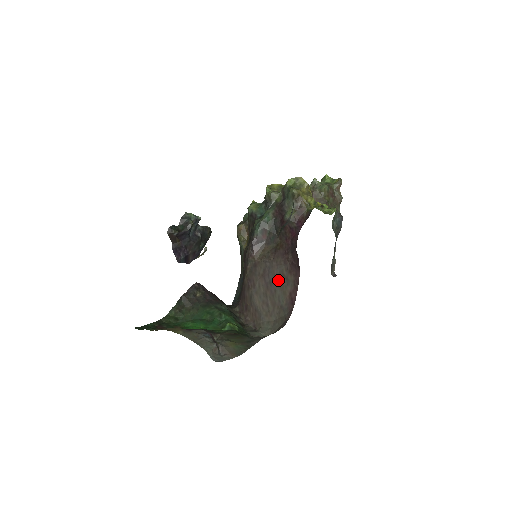
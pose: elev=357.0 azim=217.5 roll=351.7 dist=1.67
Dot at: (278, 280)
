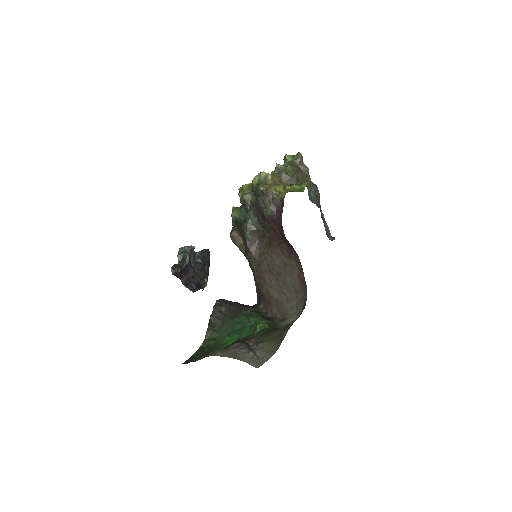
Dot at: (283, 269)
